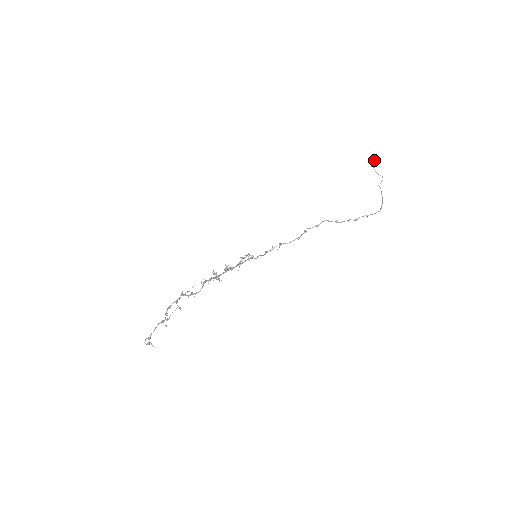
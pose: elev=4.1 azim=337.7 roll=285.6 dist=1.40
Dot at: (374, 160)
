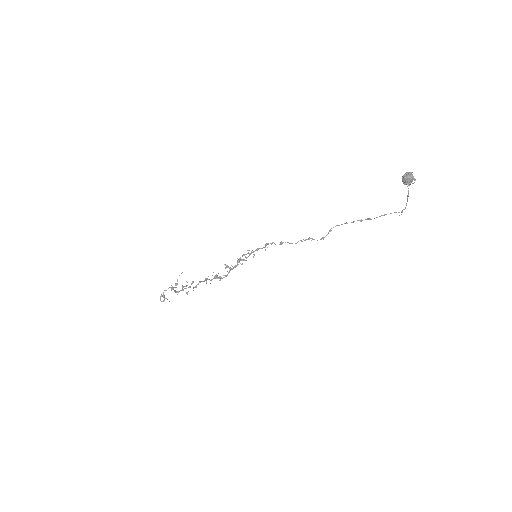
Dot at: (407, 181)
